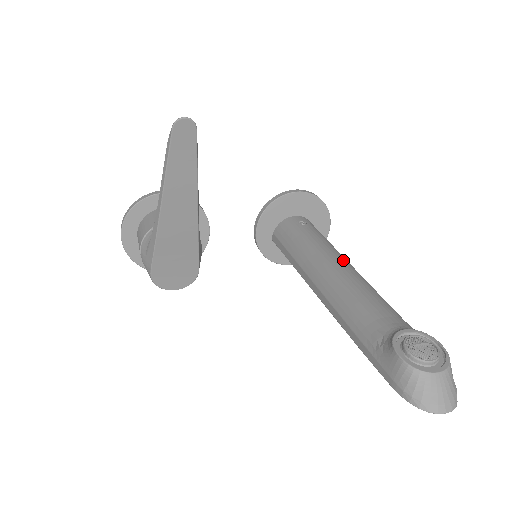
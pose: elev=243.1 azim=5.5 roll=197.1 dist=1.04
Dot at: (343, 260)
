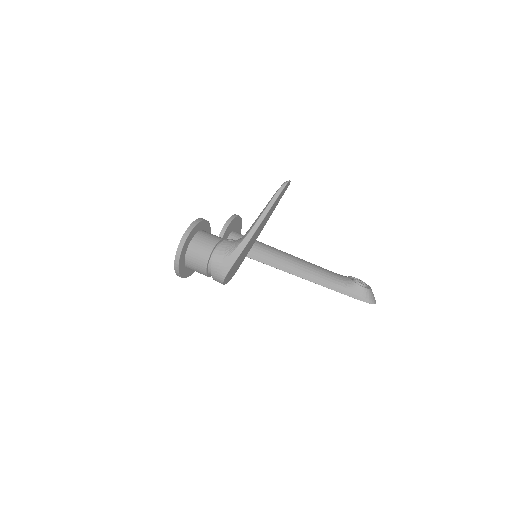
Dot at: (287, 253)
